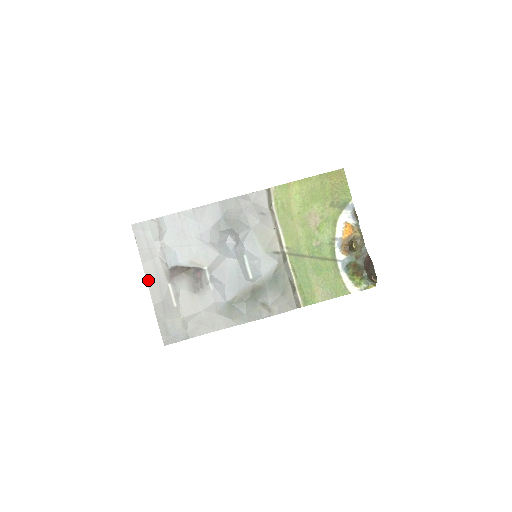
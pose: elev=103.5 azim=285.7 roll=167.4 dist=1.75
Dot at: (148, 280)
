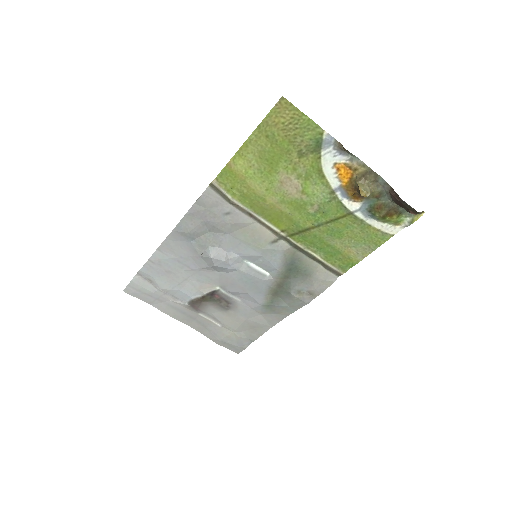
Dot at: (180, 320)
